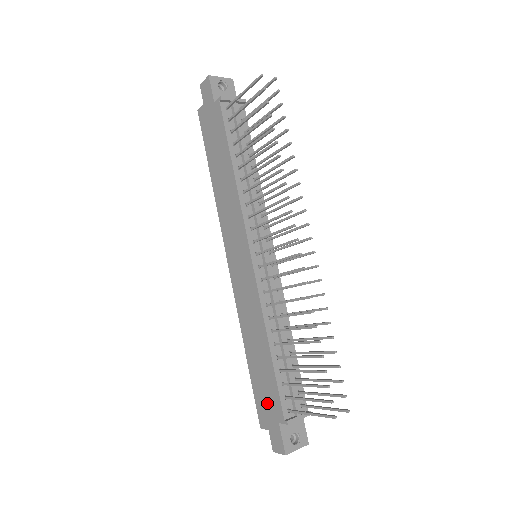
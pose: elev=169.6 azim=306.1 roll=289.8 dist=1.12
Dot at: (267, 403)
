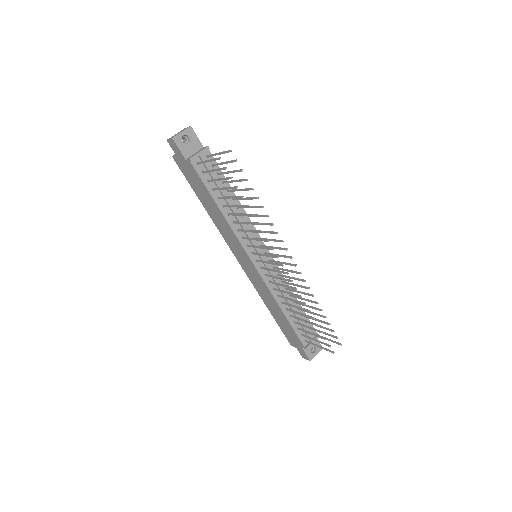
Dot at: (291, 337)
